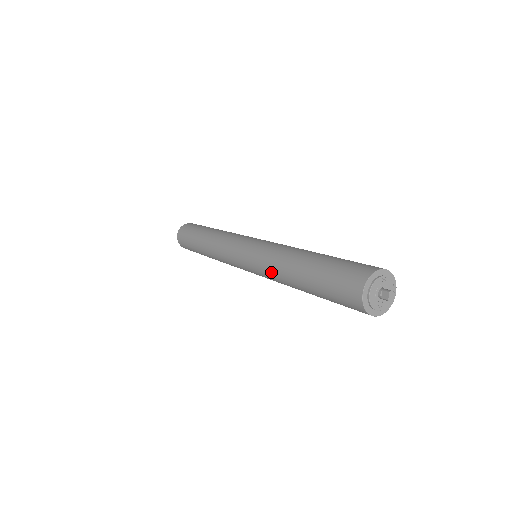
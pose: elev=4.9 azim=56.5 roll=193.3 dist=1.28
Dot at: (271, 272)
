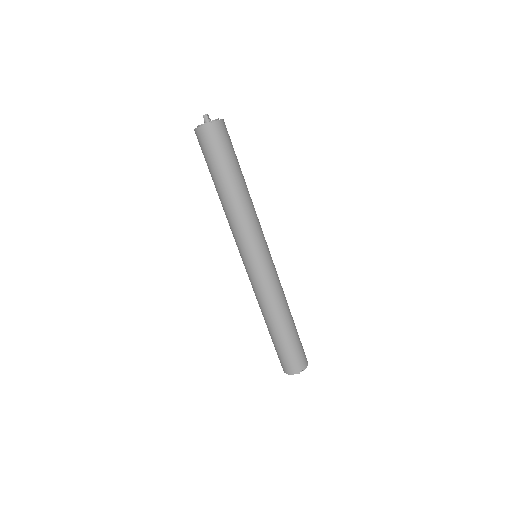
Dot at: (228, 222)
